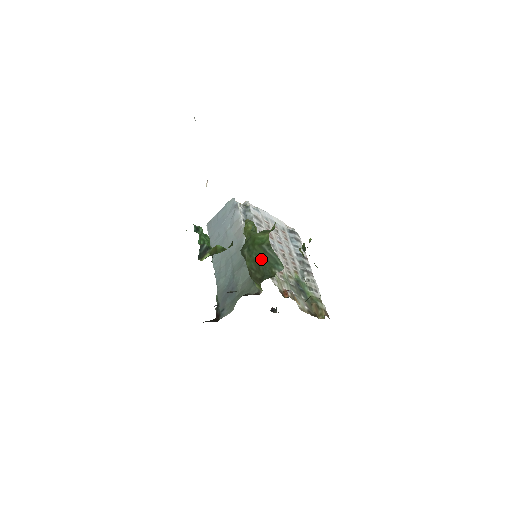
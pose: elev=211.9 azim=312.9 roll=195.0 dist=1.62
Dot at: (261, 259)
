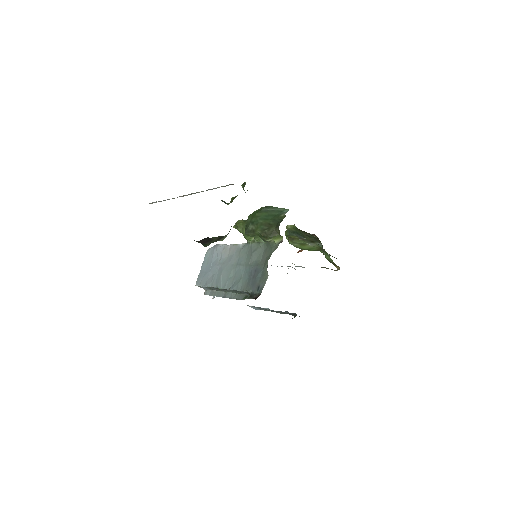
Dot at: (267, 218)
